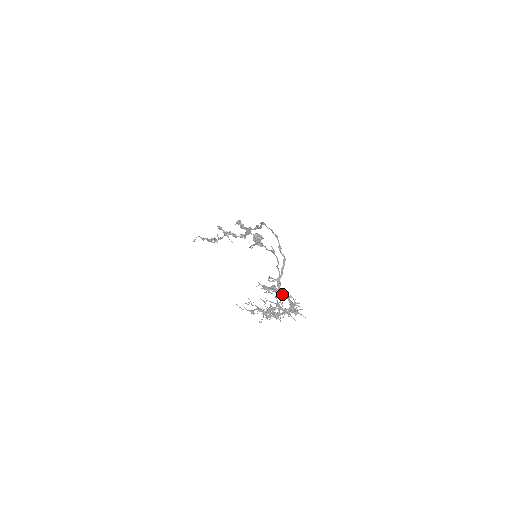
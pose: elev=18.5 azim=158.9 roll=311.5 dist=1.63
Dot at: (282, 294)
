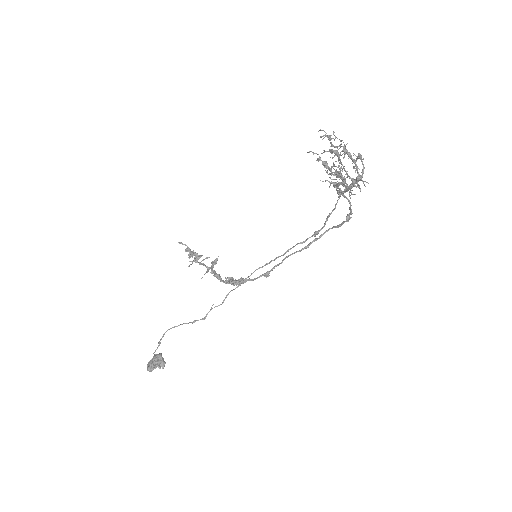
Dot at: (344, 186)
